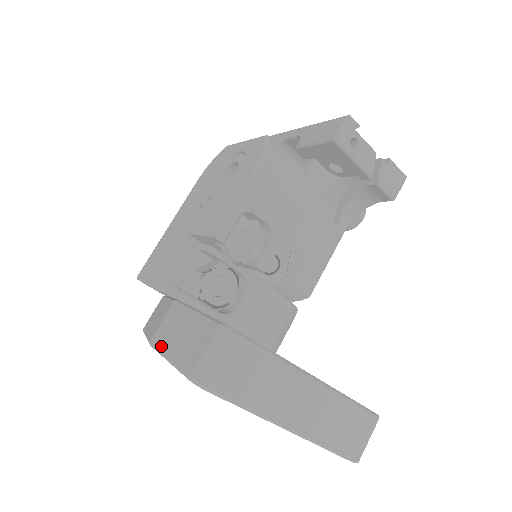
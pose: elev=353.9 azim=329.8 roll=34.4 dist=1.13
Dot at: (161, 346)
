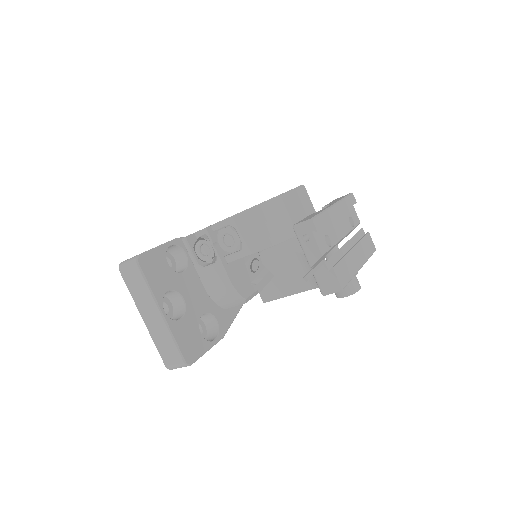
Dot at: occluded
